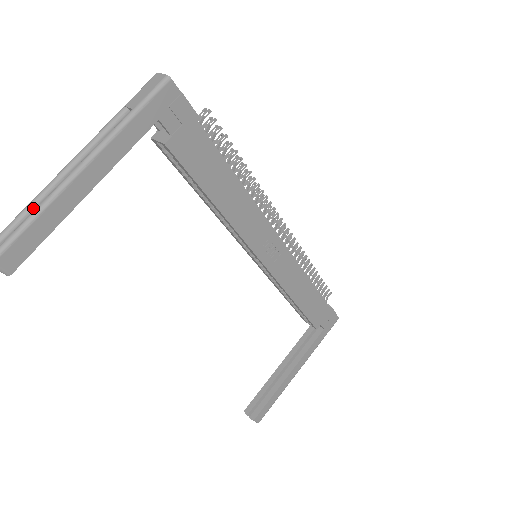
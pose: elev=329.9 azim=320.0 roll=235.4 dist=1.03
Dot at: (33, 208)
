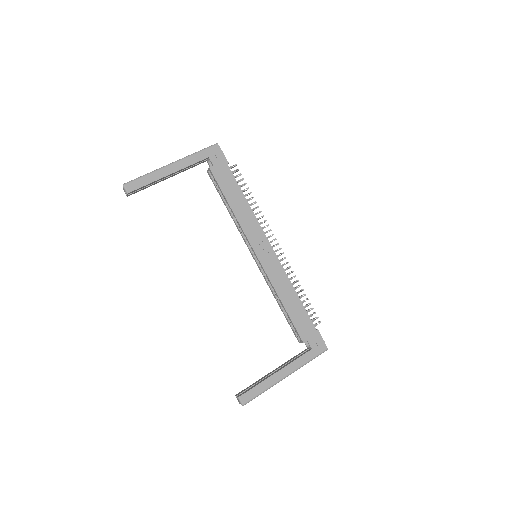
Dot at: occluded
